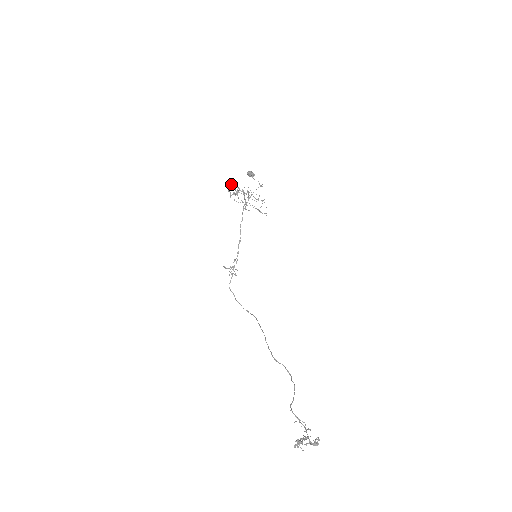
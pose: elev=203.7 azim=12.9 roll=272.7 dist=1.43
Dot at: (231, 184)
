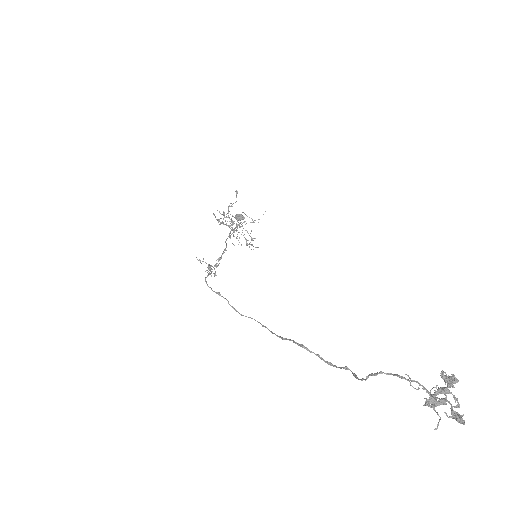
Dot at: occluded
